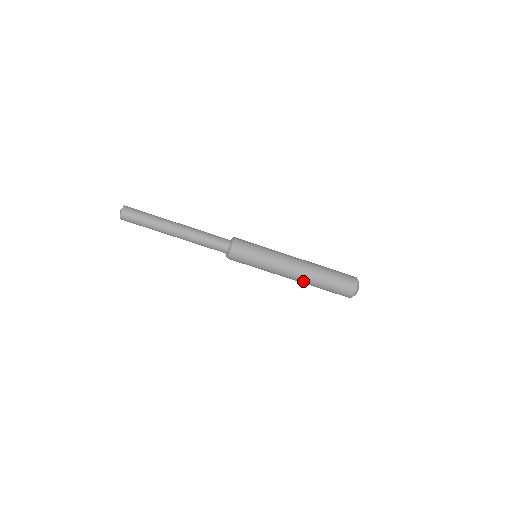
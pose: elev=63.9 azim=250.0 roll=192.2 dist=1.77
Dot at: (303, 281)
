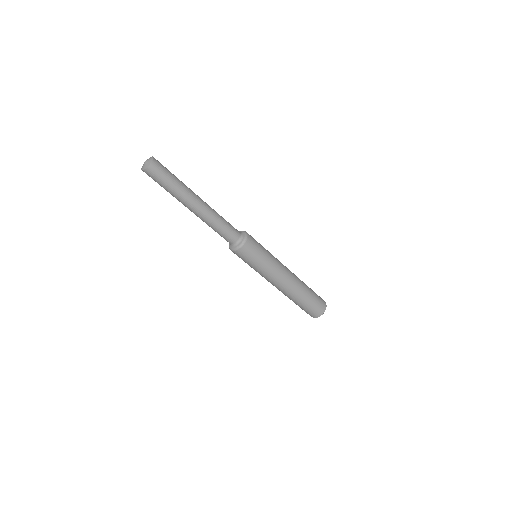
Dot at: (292, 289)
